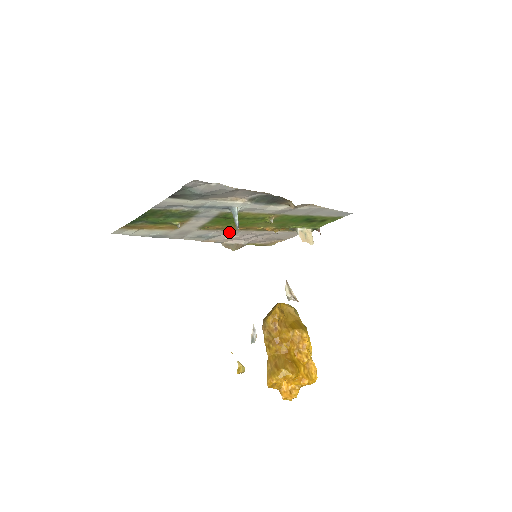
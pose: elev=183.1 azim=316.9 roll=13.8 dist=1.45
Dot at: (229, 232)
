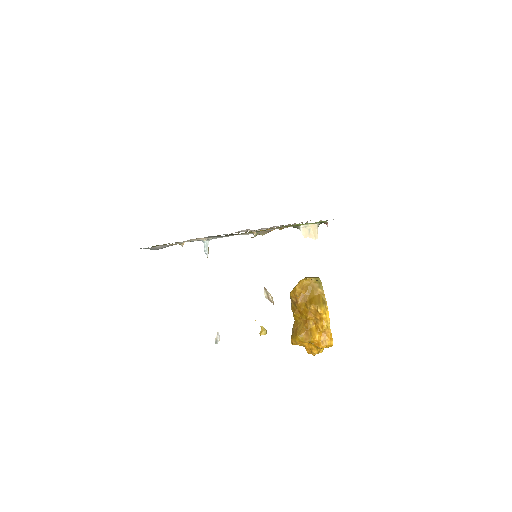
Dot at: occluded
